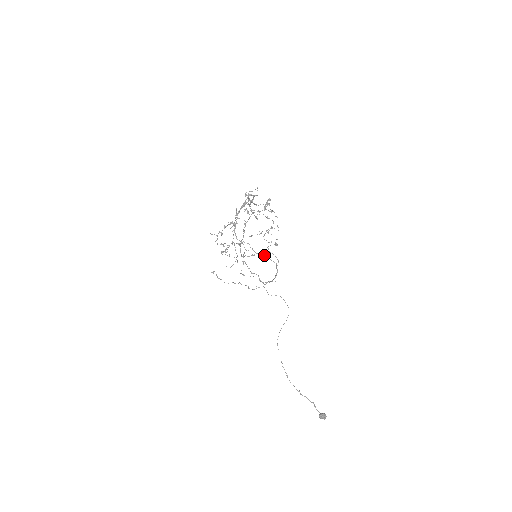
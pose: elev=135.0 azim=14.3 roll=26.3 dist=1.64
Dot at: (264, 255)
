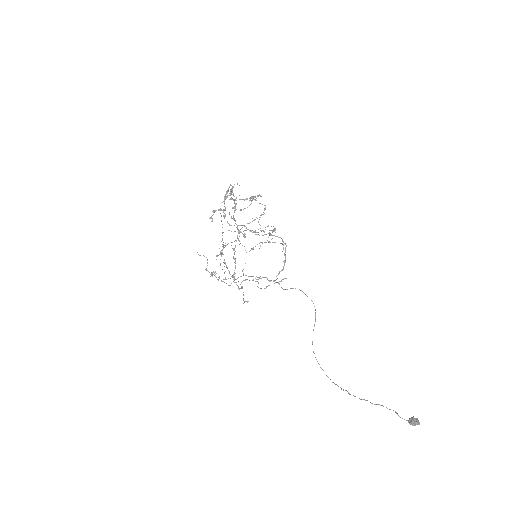
Dot at: (265, 234)
